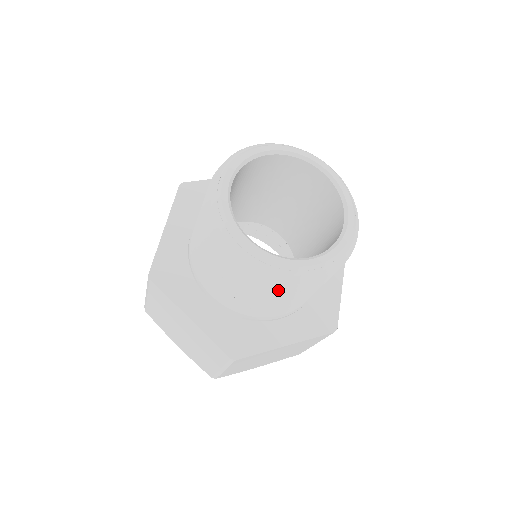
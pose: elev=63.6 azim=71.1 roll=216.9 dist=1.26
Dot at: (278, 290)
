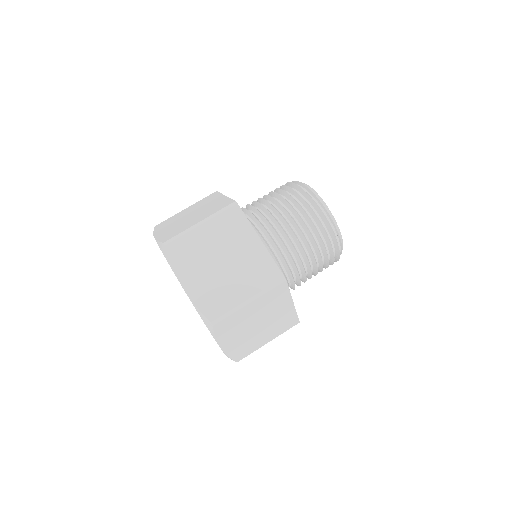
Dot at: (324, 245)
